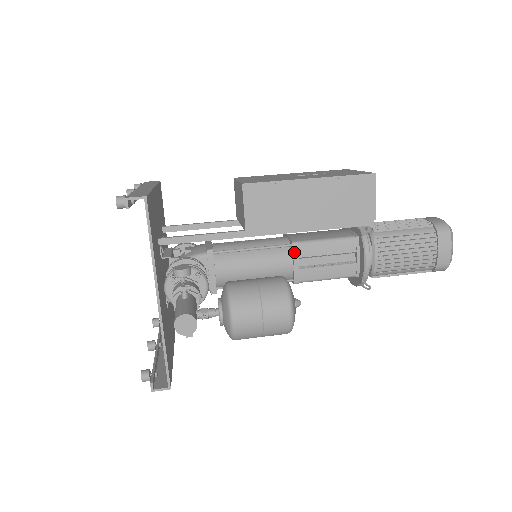
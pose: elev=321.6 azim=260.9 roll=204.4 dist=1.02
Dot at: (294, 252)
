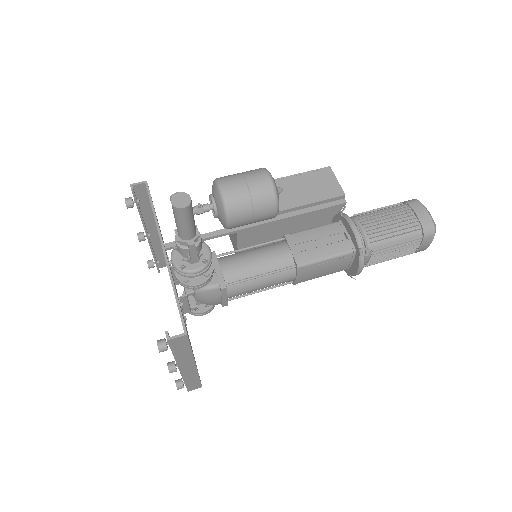
Dot at: (287, 240)
